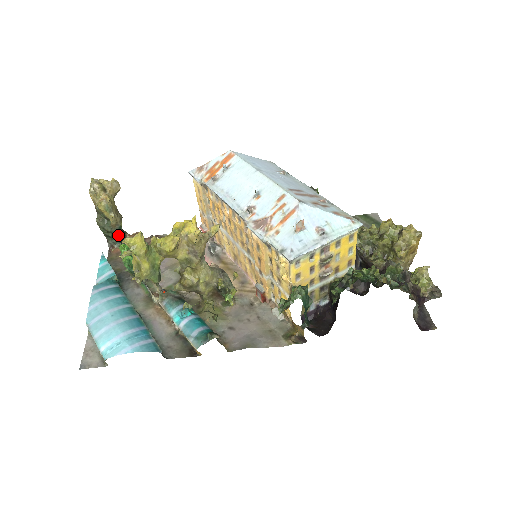
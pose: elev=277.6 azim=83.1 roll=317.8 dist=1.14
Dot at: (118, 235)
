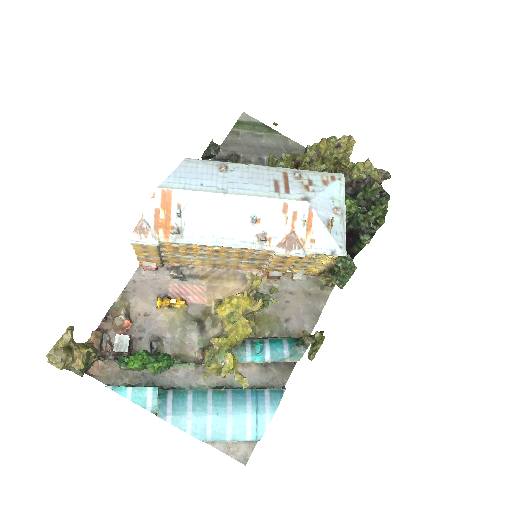
Dot at: occluded
